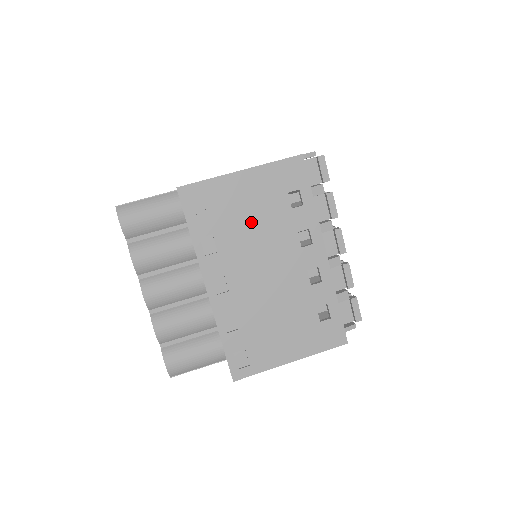
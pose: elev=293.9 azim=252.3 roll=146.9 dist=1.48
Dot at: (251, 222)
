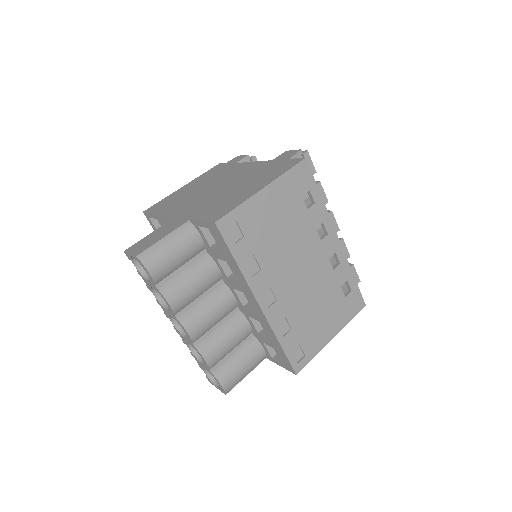
Dot at: (280, 233)
